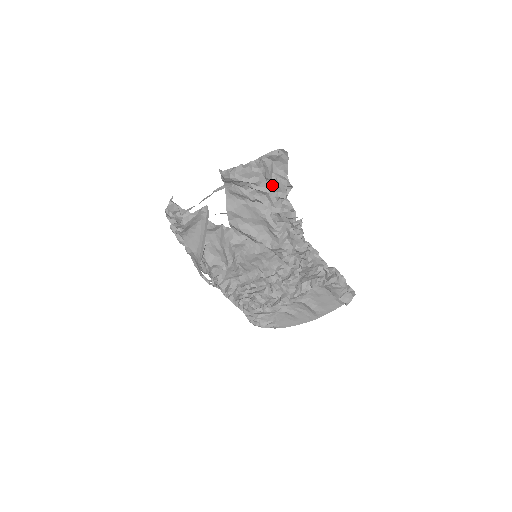
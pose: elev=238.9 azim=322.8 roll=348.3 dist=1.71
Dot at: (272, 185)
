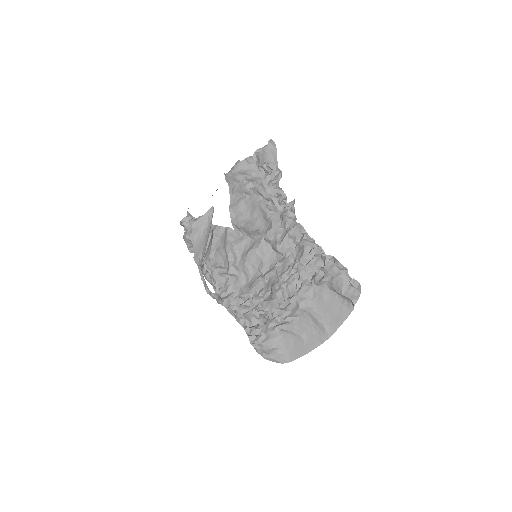
Dot at: (265, 175)
